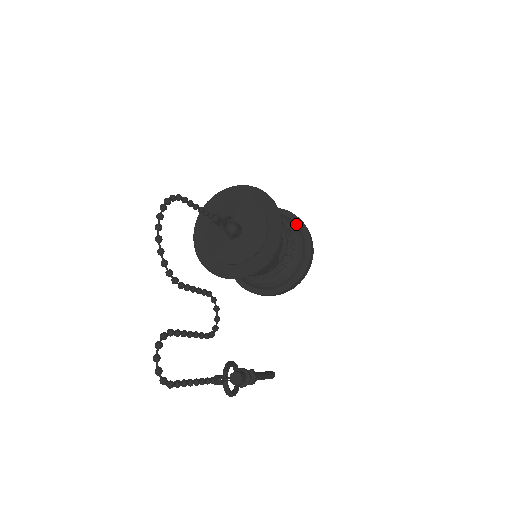
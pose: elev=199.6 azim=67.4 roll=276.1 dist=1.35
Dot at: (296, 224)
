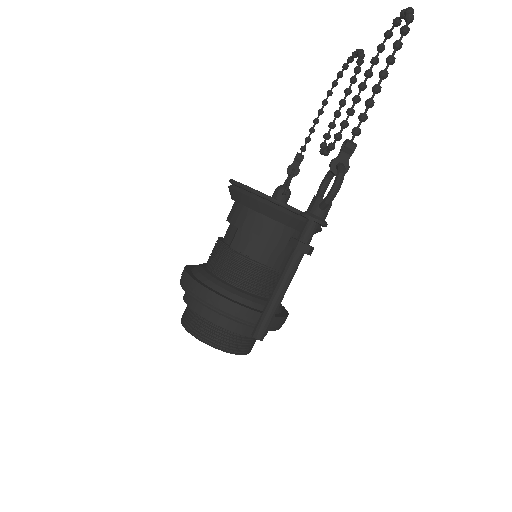
Dot at: occluded
